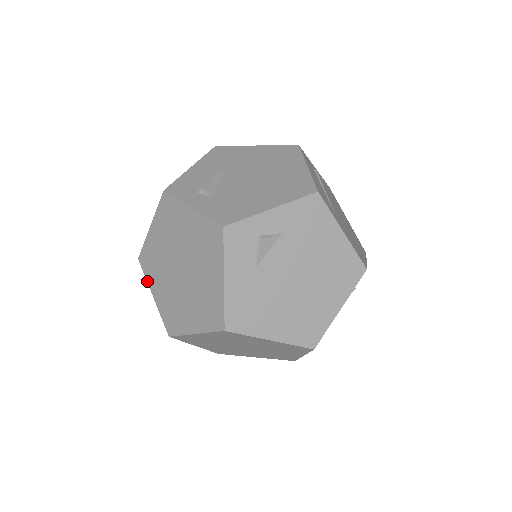
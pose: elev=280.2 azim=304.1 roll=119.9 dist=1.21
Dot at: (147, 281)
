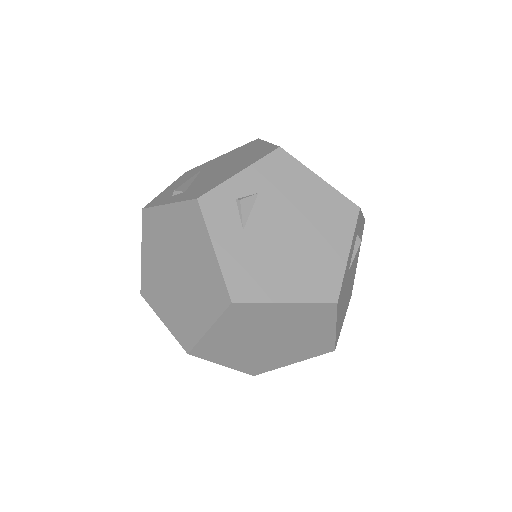
Dot at: (153, 310)
